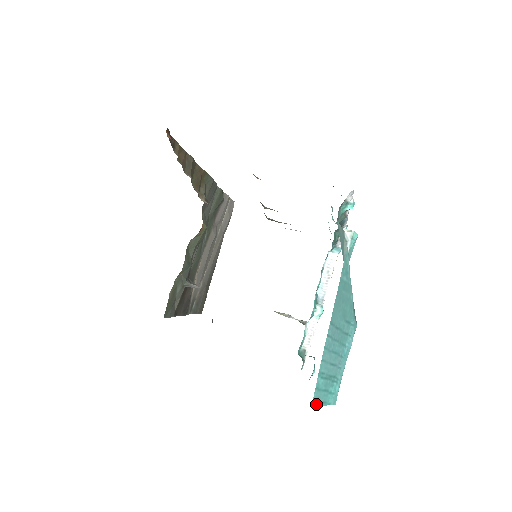
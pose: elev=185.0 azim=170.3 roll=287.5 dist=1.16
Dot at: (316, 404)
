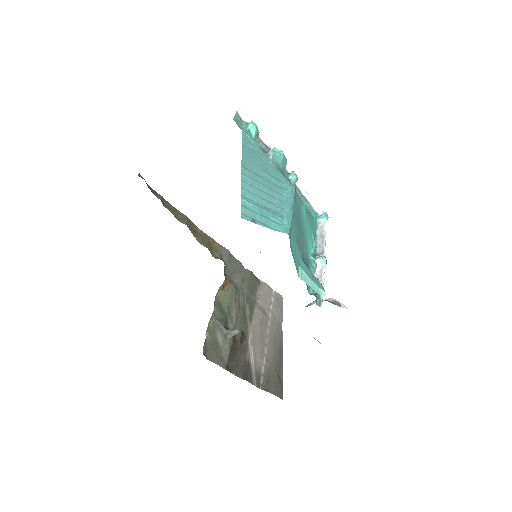
Dot at: (250, 220)
